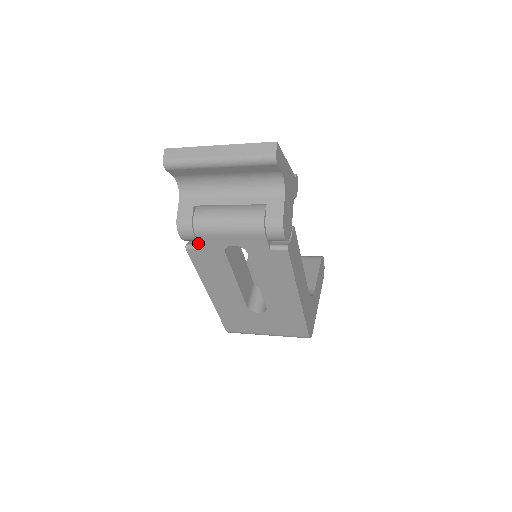
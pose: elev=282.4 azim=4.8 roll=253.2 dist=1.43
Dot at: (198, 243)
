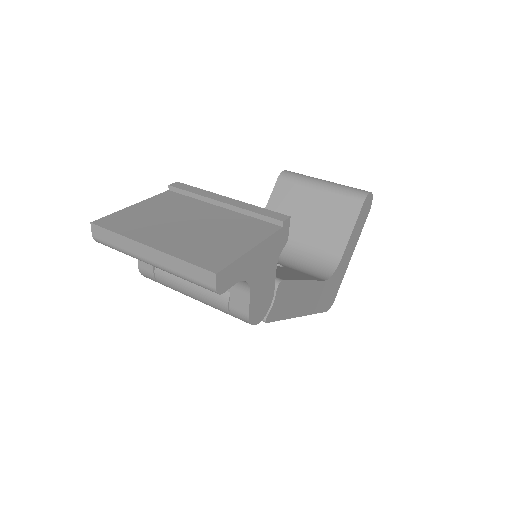
Dot at: occluded
